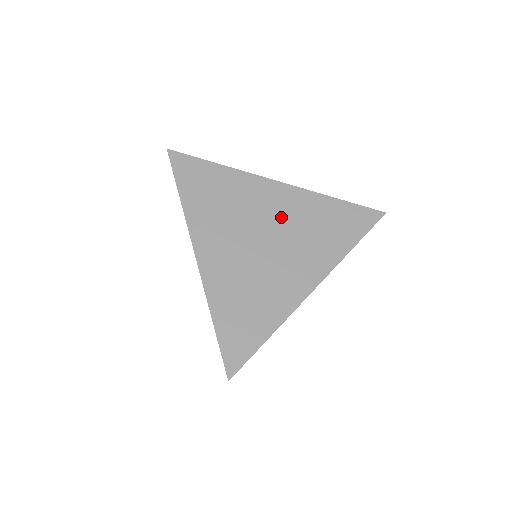
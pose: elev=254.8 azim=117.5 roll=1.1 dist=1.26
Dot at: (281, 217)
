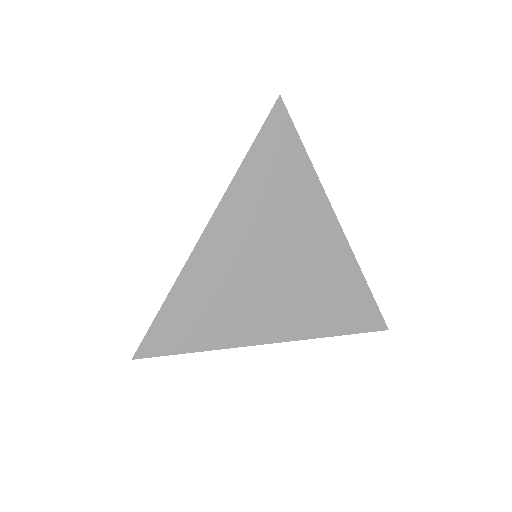
Dot at: (310, 258)
